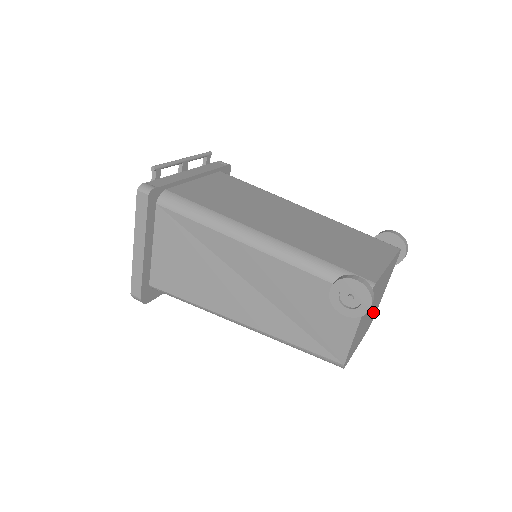
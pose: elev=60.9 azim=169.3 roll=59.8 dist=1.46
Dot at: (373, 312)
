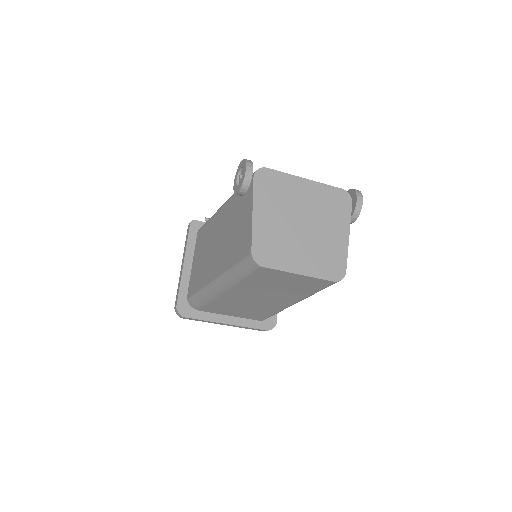
Dot at: (323, 248)
